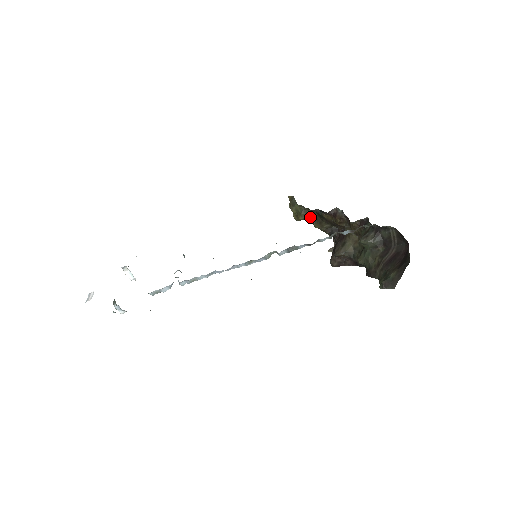
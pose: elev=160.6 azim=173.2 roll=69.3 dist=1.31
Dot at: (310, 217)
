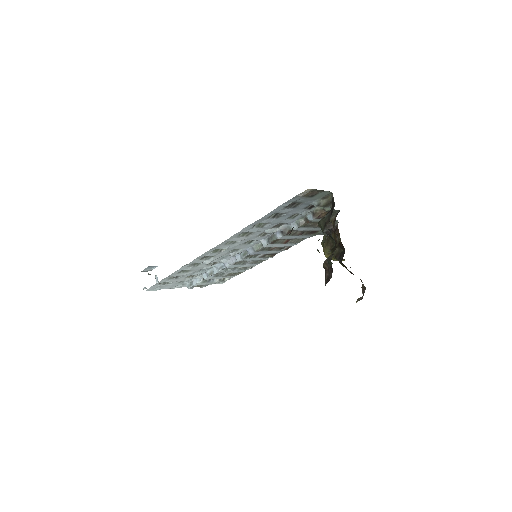
Dot at: (331, 247)
